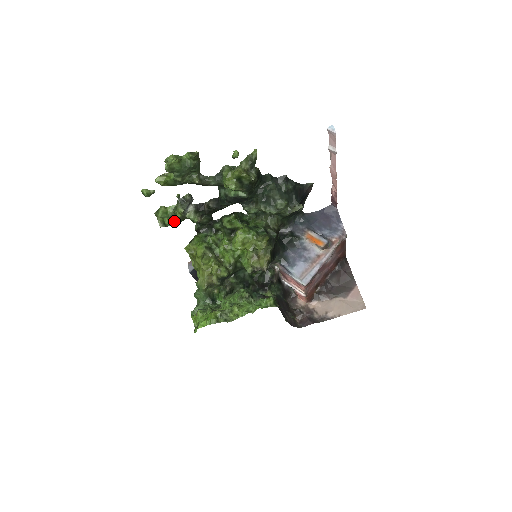
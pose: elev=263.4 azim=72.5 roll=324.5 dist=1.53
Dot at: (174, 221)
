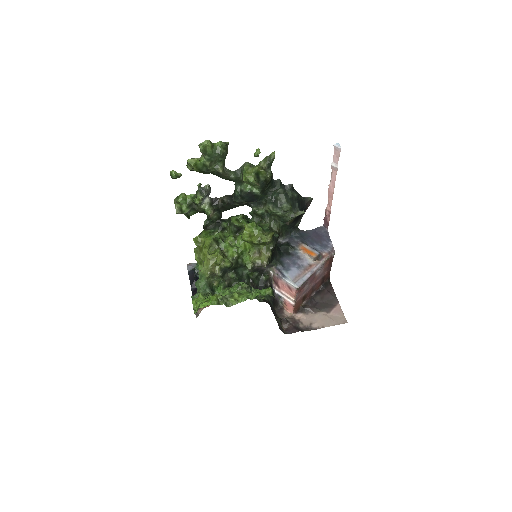
Dot at: (190, 210)
